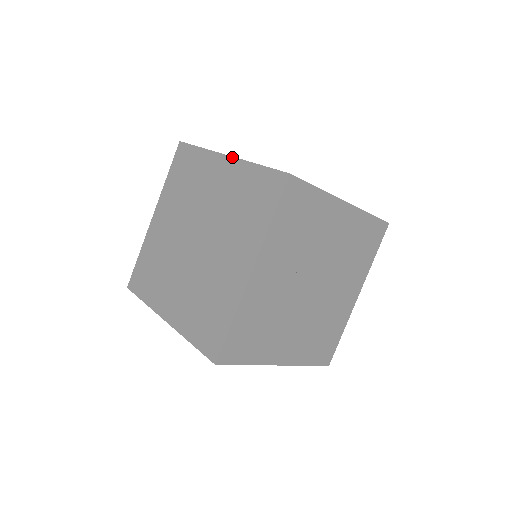
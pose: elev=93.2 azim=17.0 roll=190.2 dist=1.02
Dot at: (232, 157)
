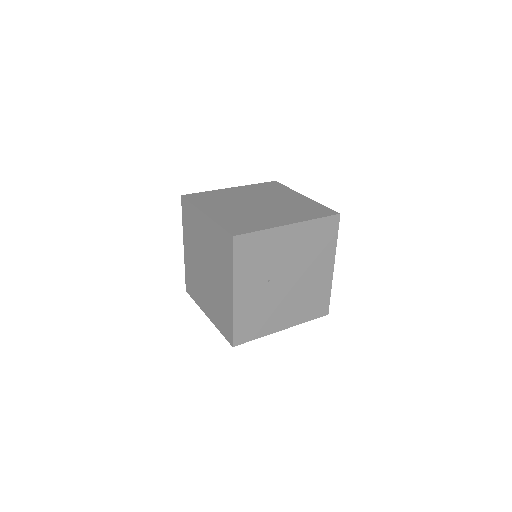
Dot at: (207, 216)
